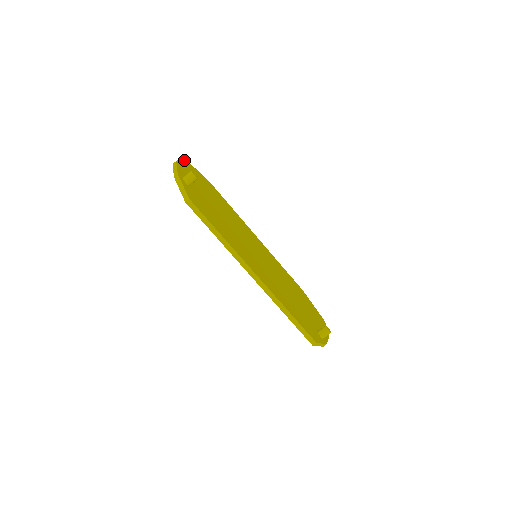
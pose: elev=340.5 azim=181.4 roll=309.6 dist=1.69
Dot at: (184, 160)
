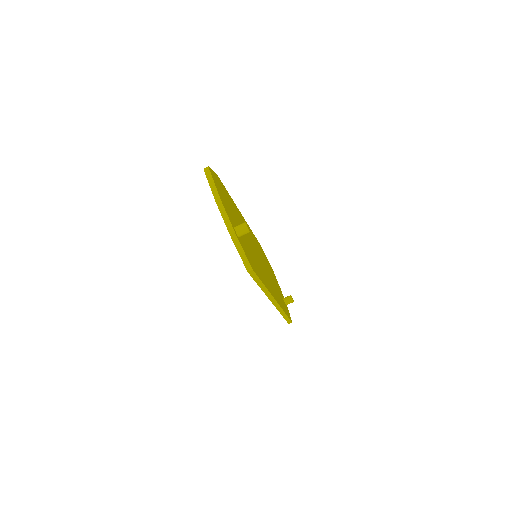
Dot at: (212, 174)
